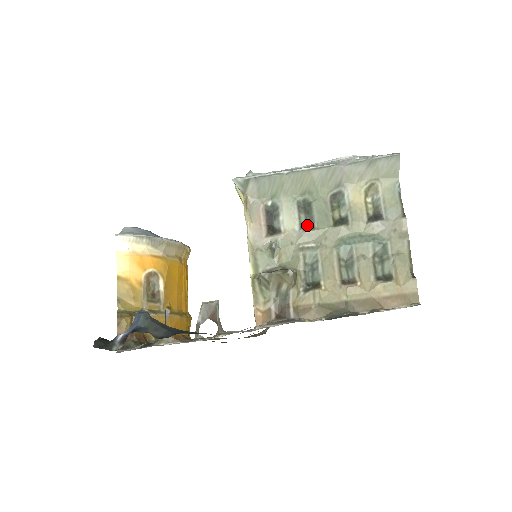
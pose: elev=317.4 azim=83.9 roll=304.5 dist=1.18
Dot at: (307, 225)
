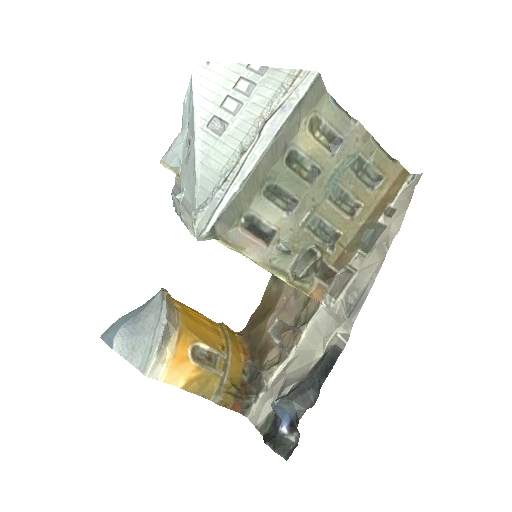
Dot at: (289, 204)
